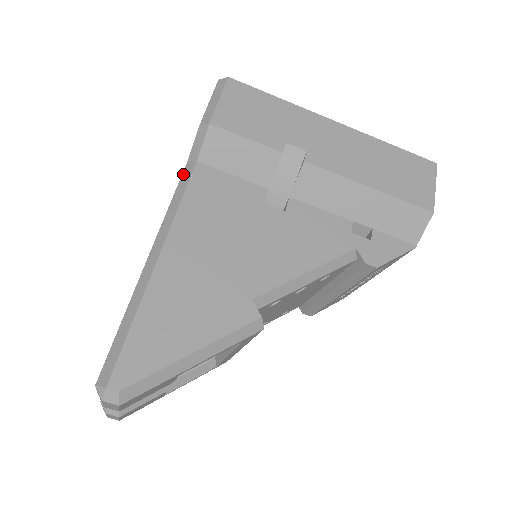
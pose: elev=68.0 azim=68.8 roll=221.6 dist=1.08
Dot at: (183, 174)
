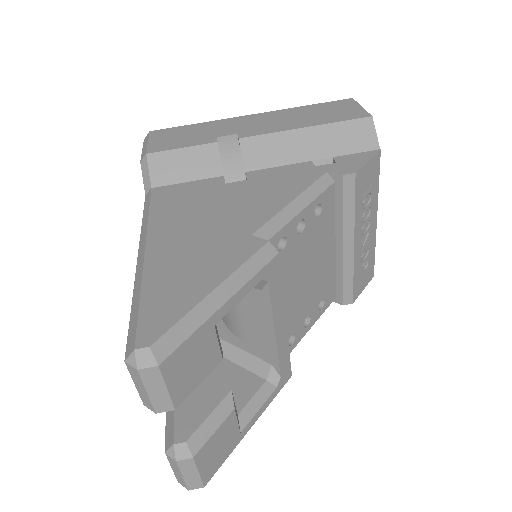
Dot at: (145, 203)
